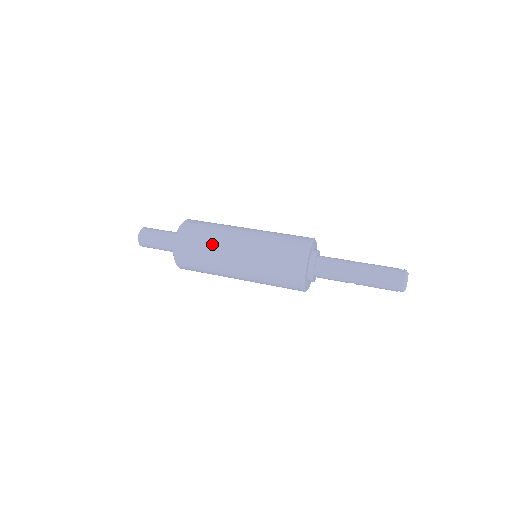
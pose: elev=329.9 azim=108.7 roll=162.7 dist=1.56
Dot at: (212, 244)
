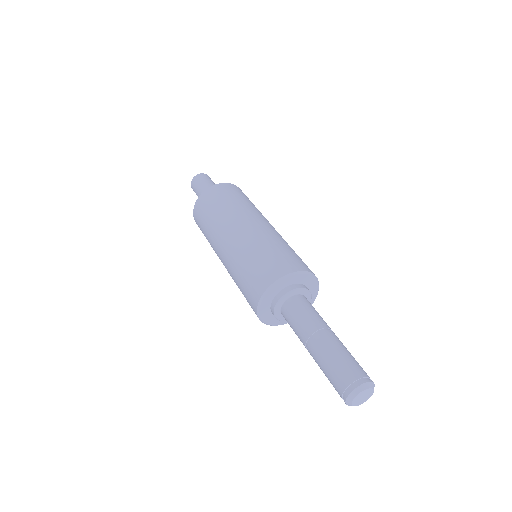
Dot at: (209, 237)
